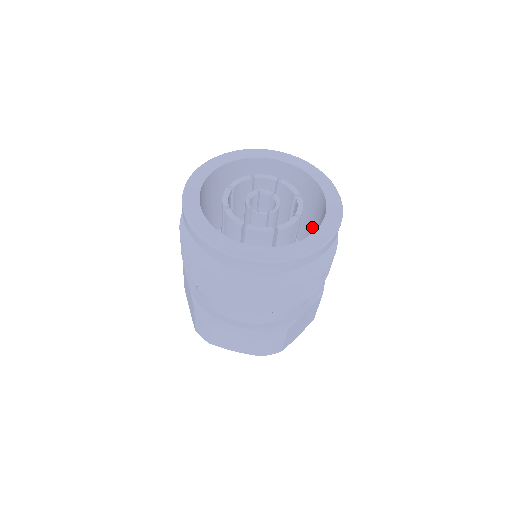
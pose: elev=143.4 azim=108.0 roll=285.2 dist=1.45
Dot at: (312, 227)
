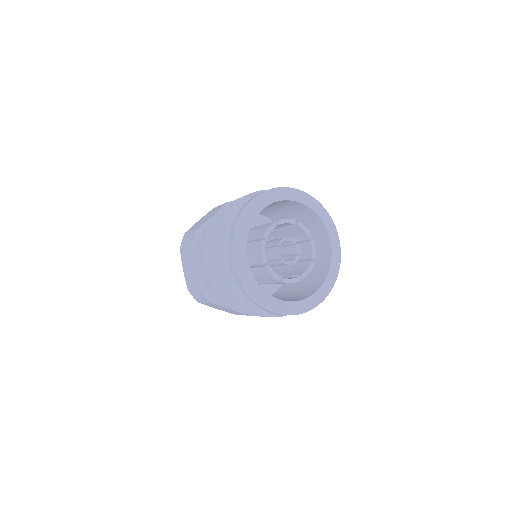
Dot at: (281, 212)
